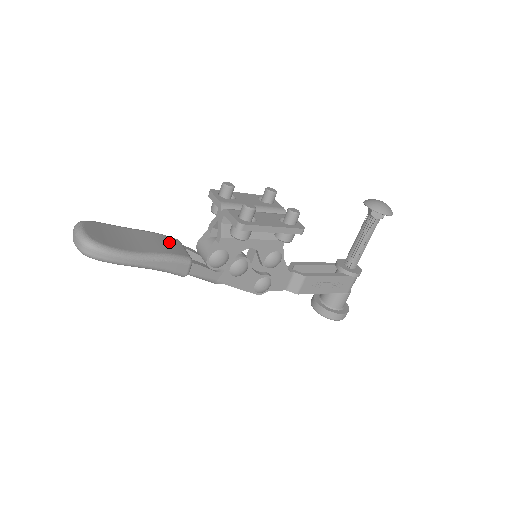
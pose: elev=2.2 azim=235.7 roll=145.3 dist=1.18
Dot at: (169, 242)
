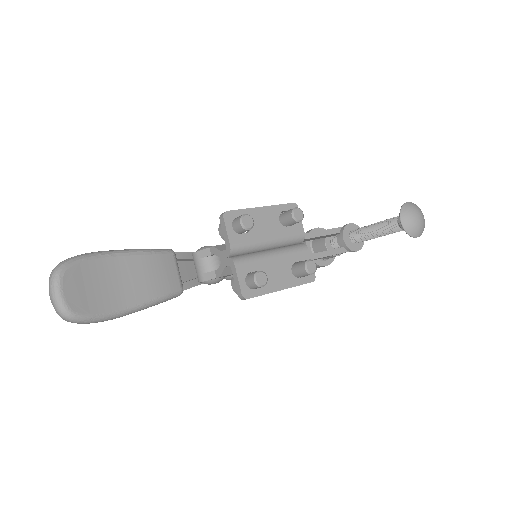
Dot at: (161, 269)
